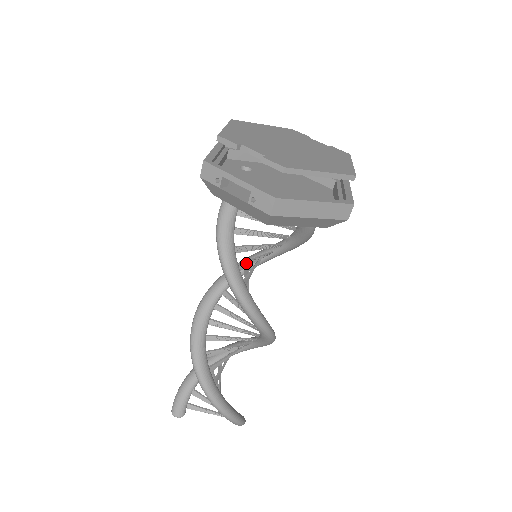
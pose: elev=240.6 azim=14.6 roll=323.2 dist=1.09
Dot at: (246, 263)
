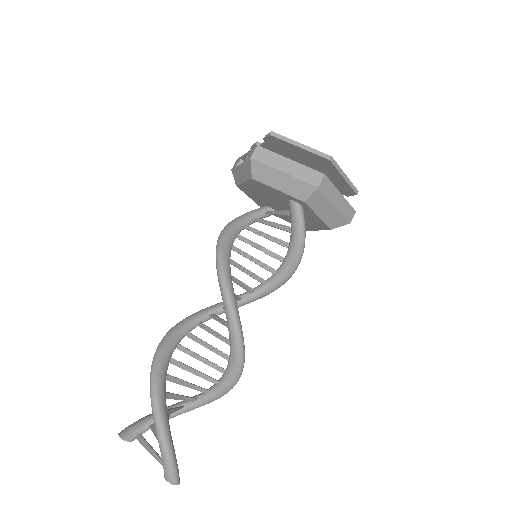
Dot at: (243, 252)
